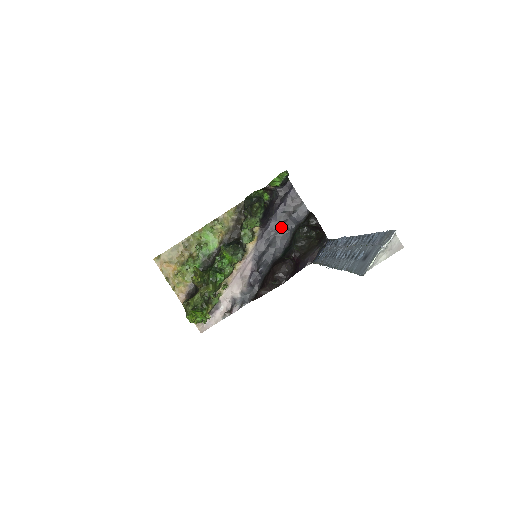
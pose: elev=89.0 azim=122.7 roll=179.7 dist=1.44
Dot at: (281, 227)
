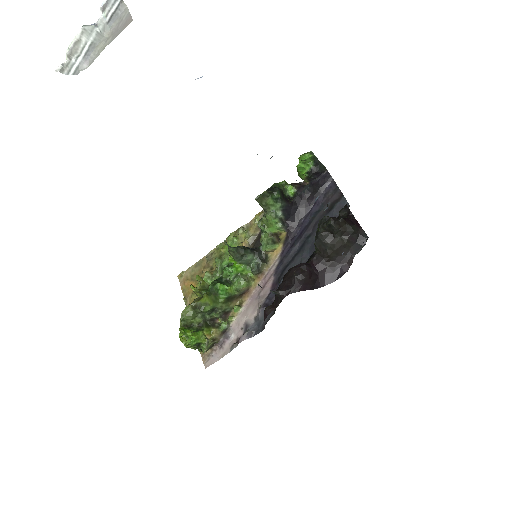
Dot at: (313, 230)
